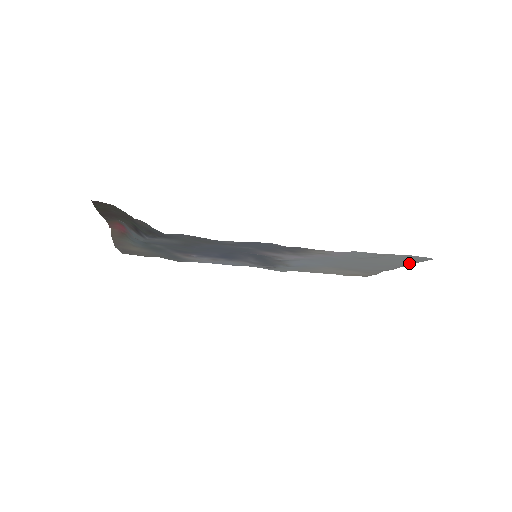
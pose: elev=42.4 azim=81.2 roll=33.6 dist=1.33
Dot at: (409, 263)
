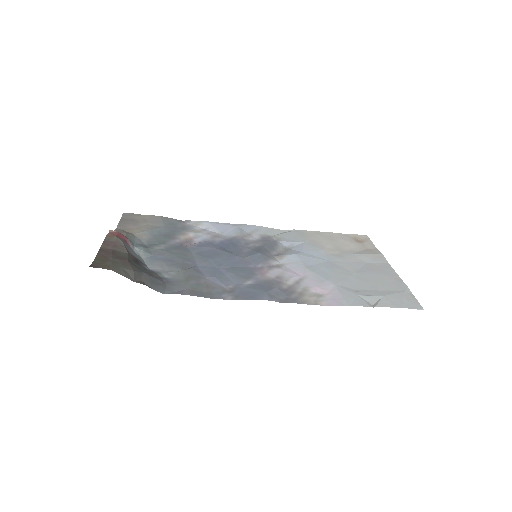
Dot at: (402, 284)
